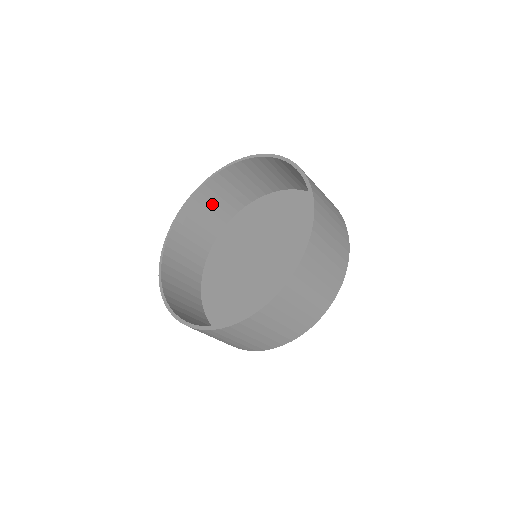
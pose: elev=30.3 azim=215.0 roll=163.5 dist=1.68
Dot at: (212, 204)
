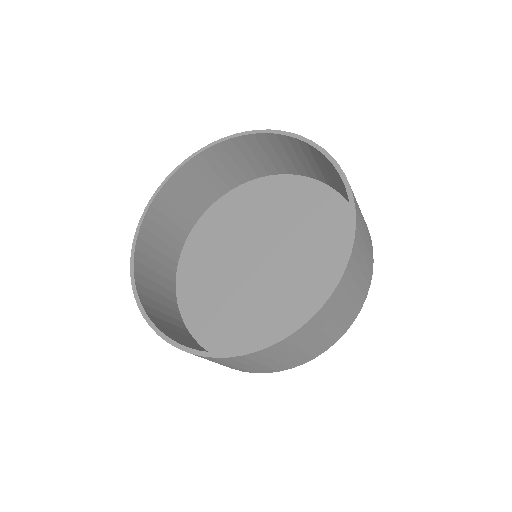
Dot at: (284, 152)
